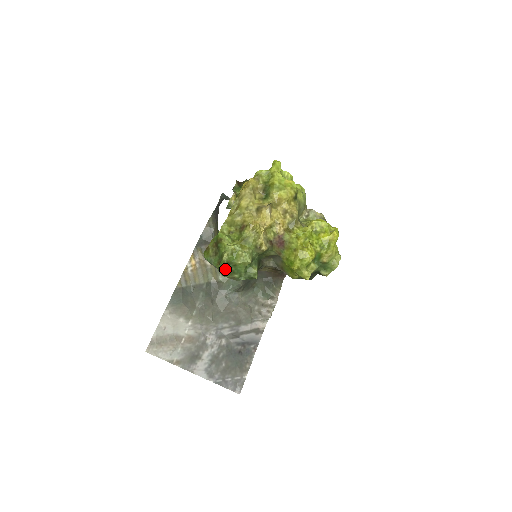
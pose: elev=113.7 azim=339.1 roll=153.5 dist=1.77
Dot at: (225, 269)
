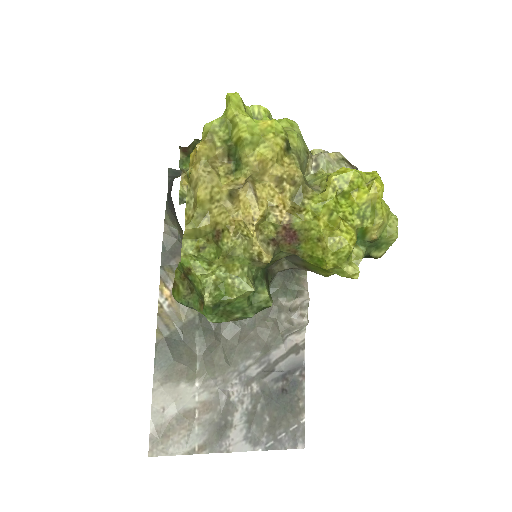
Dot at: (215, 314)
